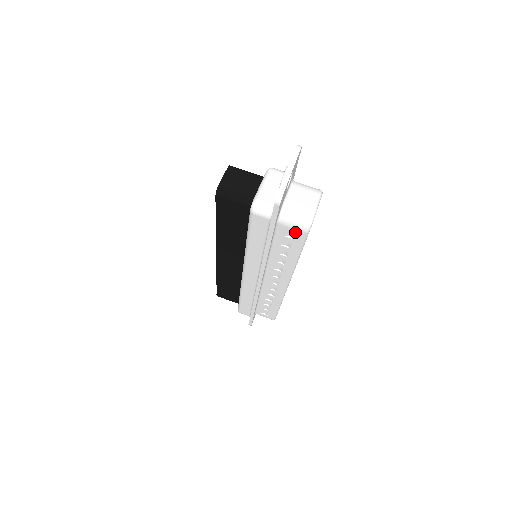
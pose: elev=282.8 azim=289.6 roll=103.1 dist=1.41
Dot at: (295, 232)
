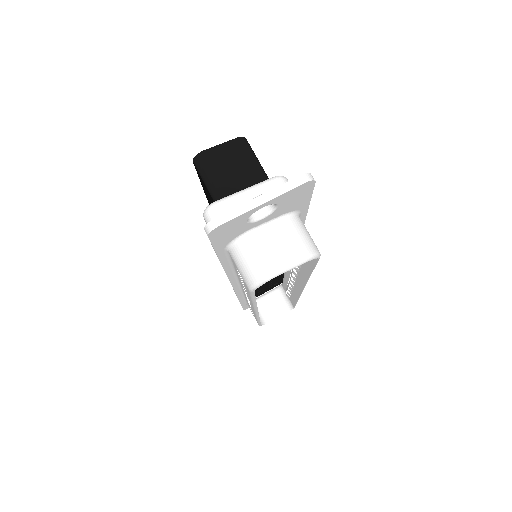
Dot at: (242, 277)
